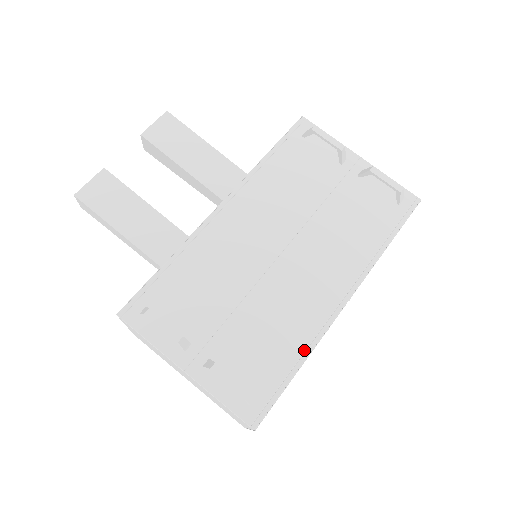
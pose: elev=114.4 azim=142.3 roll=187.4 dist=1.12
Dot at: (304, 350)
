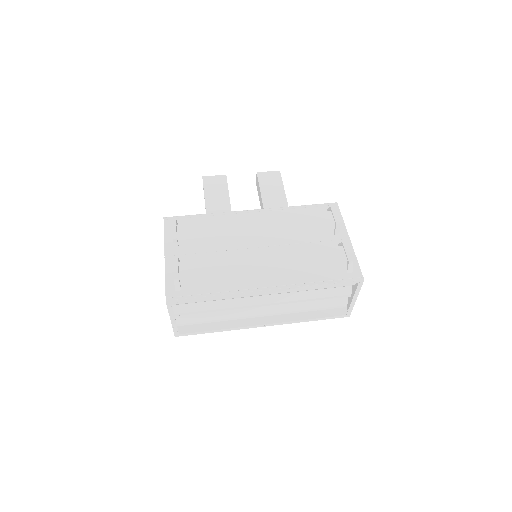
Dot at: (223, 291)
